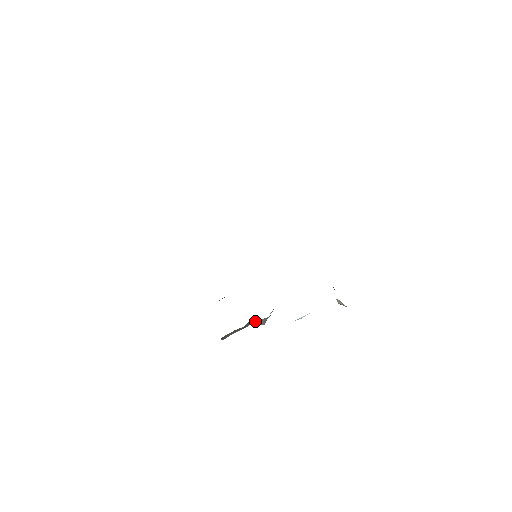
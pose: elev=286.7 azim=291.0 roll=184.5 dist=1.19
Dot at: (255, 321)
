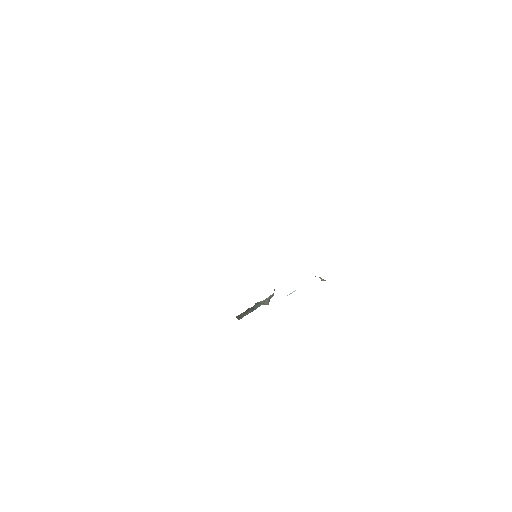
Dot at: (260, 302)
